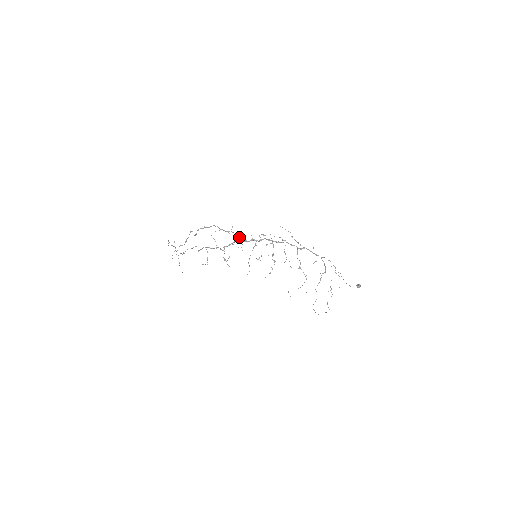
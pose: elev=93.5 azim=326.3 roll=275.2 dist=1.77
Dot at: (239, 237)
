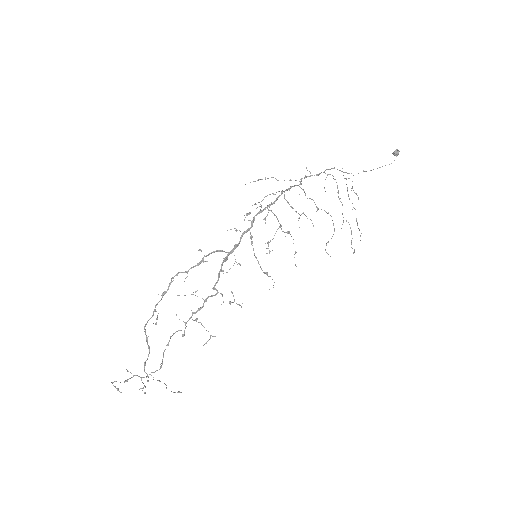
Dot at: (223, 251)
